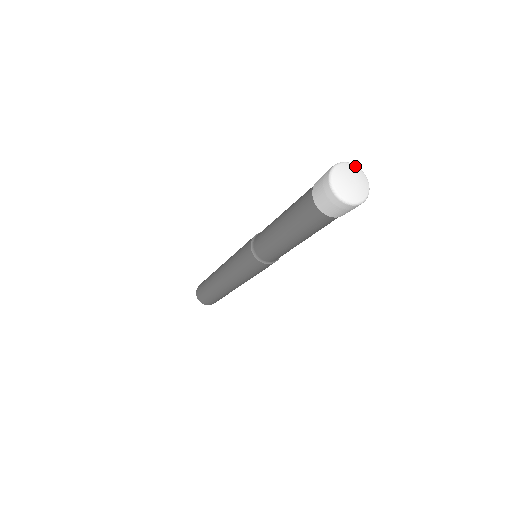
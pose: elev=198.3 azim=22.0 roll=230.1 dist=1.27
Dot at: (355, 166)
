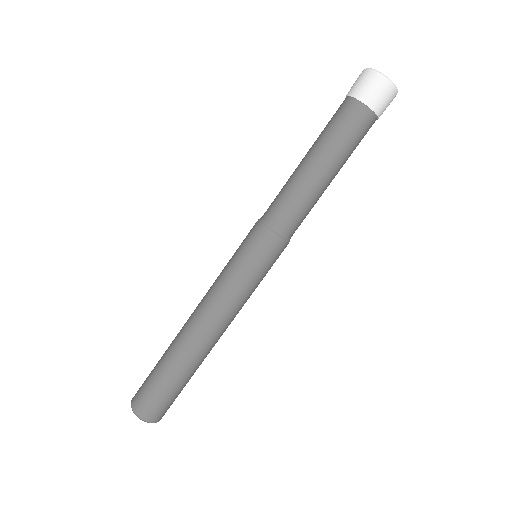
Dot at: occluded
